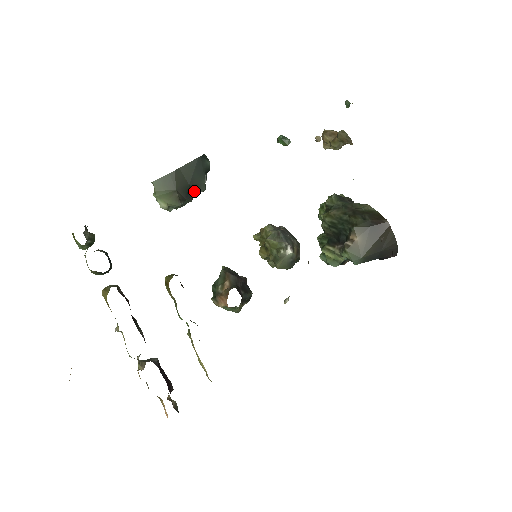
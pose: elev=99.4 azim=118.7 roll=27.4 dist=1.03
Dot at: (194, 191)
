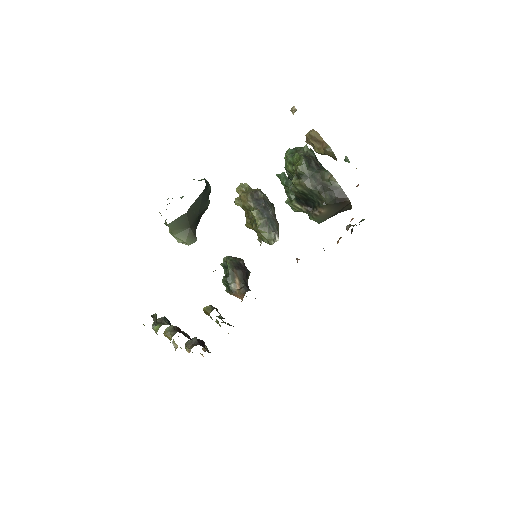
Dot at: (201, 216)
